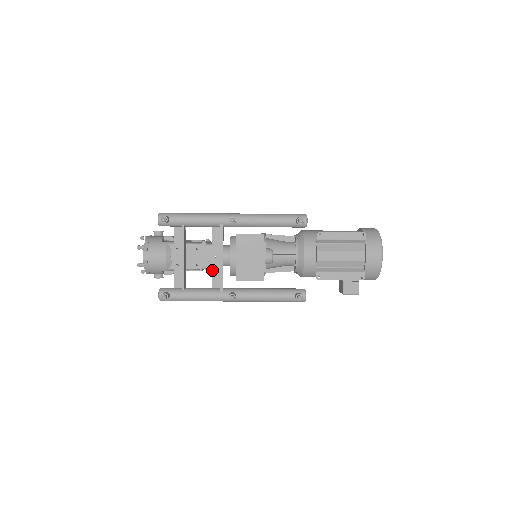
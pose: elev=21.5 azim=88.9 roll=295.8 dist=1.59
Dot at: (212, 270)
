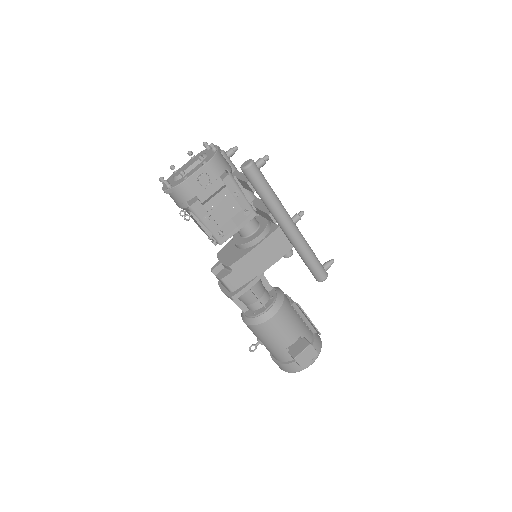
Dot at: occluded
